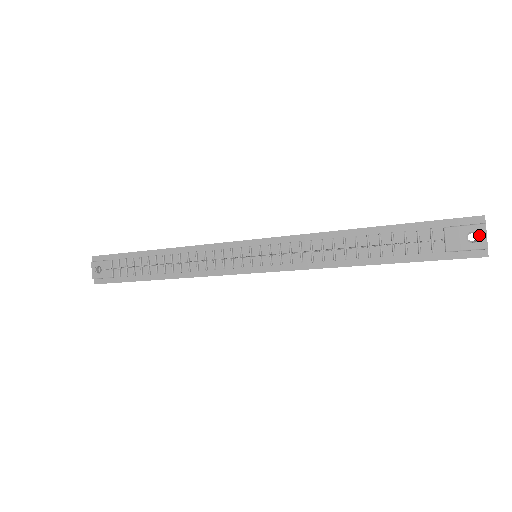
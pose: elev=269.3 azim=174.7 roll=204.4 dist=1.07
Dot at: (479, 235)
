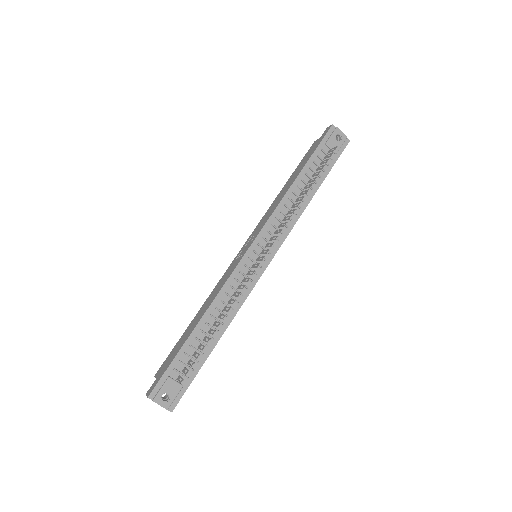
Dot at: (339, 134)
